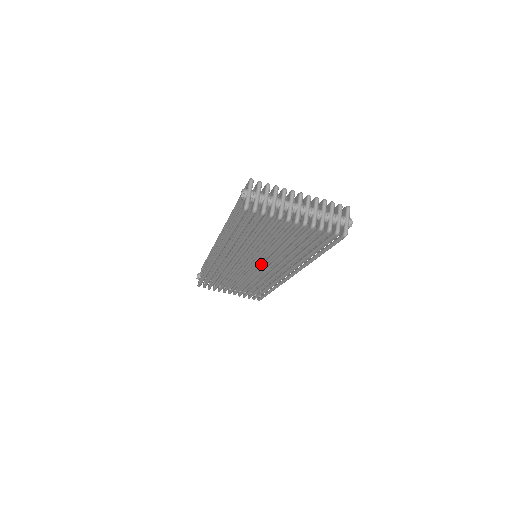
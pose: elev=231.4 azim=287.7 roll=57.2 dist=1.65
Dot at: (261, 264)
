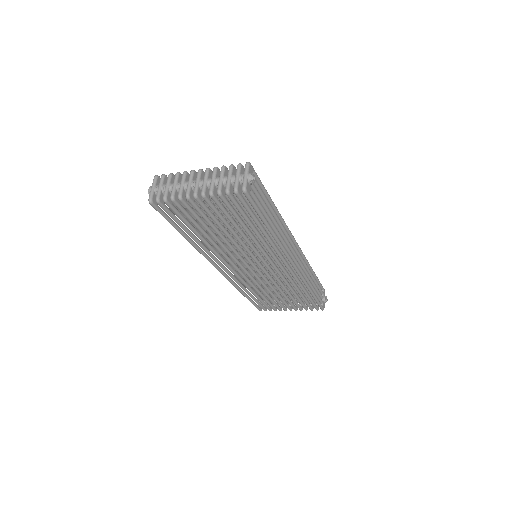
Dot at: (261, 262)
